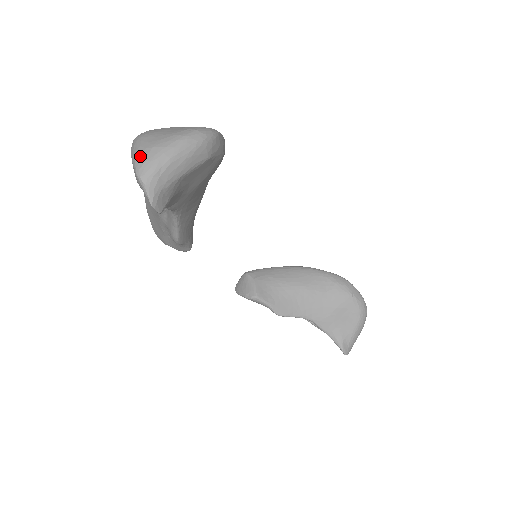
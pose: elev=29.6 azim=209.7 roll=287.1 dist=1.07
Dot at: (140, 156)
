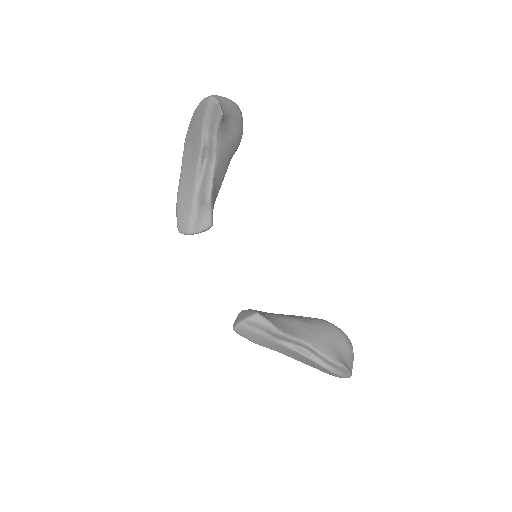
Dot at: (208, 96)
